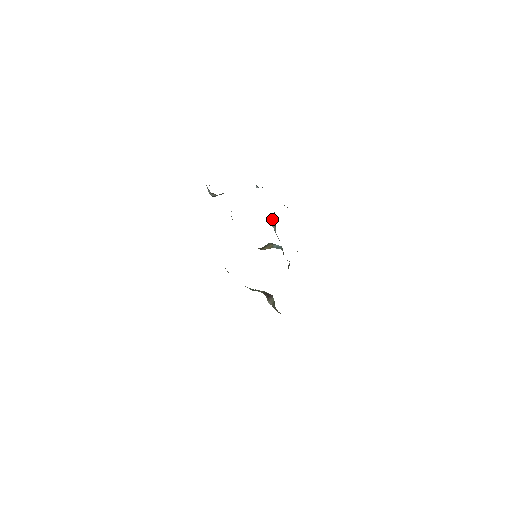
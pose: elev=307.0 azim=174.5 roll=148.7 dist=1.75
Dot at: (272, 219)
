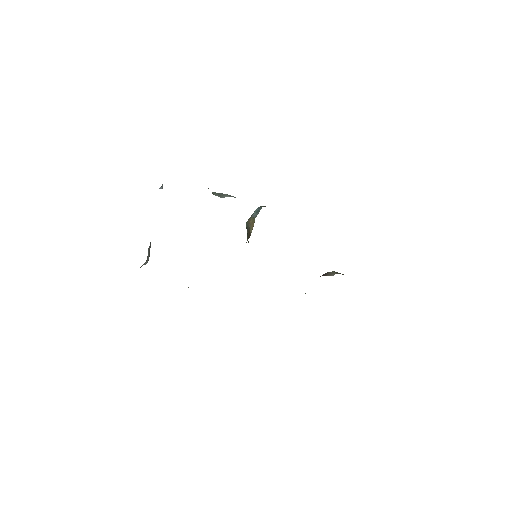
Dot at: (214, 193)
